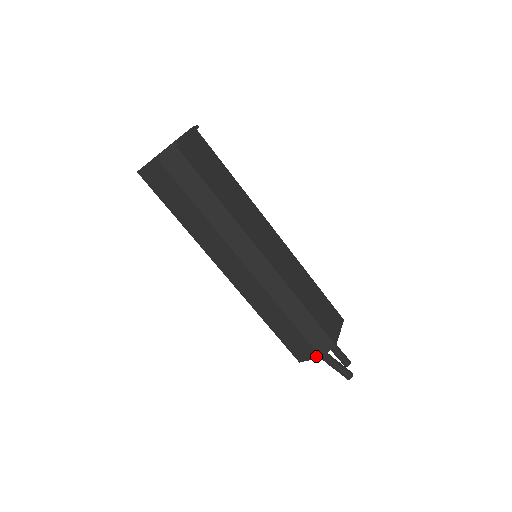
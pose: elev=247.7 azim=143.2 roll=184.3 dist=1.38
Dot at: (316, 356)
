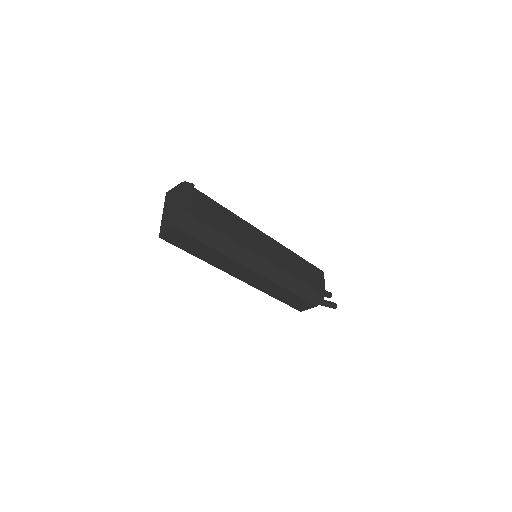
Dot at: (313, 307)
